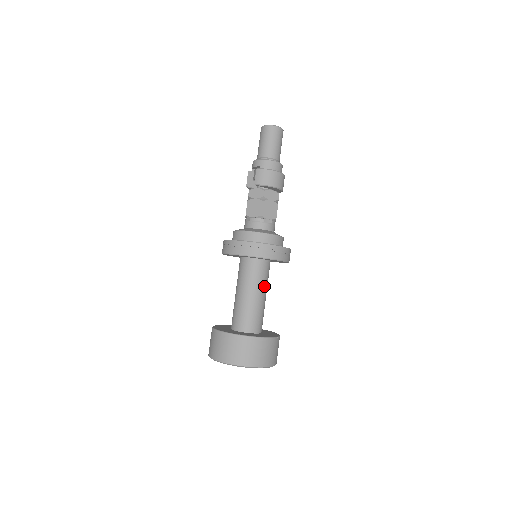
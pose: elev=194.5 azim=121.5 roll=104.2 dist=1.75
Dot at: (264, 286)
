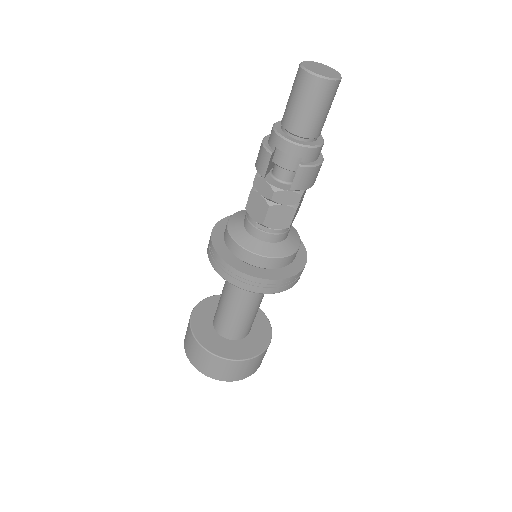
Dot at: occluded
